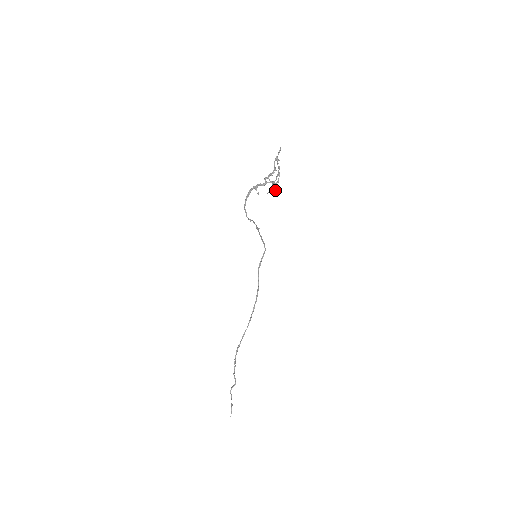
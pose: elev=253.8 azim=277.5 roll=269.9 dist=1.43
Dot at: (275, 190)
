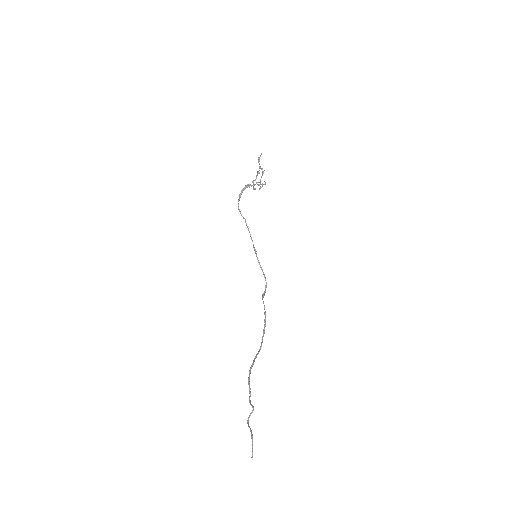
Dot at: (263, 184)
